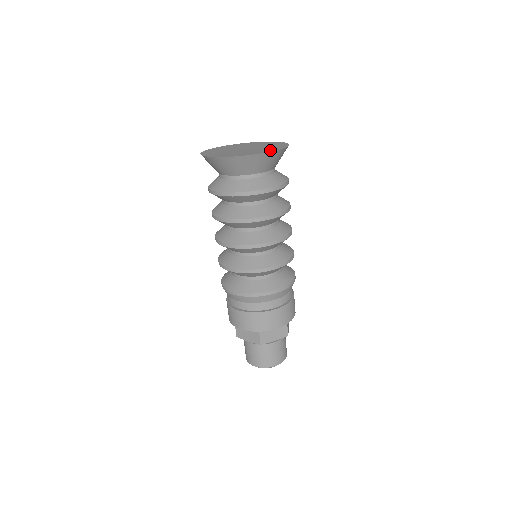
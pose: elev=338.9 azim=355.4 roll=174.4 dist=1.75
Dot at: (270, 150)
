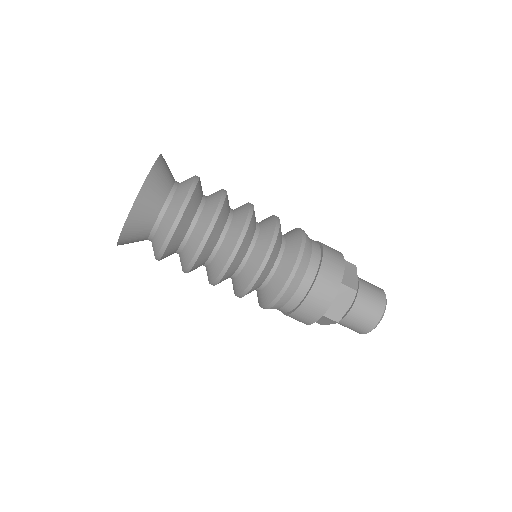
Dot at: occluded
